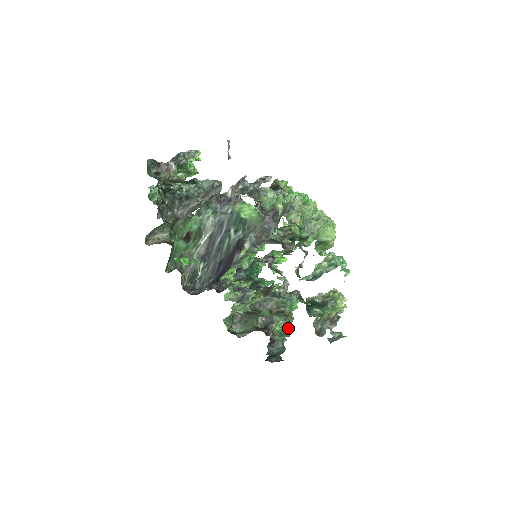
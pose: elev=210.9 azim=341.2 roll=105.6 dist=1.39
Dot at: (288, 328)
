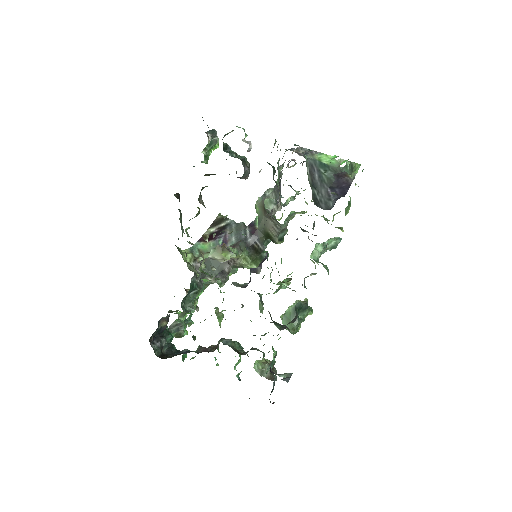
Dot at: (275, 352)
